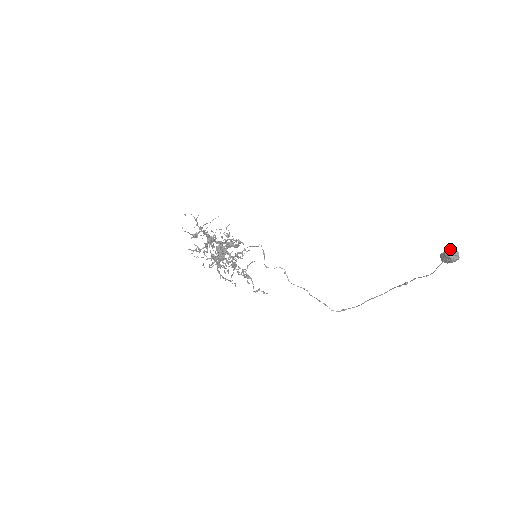
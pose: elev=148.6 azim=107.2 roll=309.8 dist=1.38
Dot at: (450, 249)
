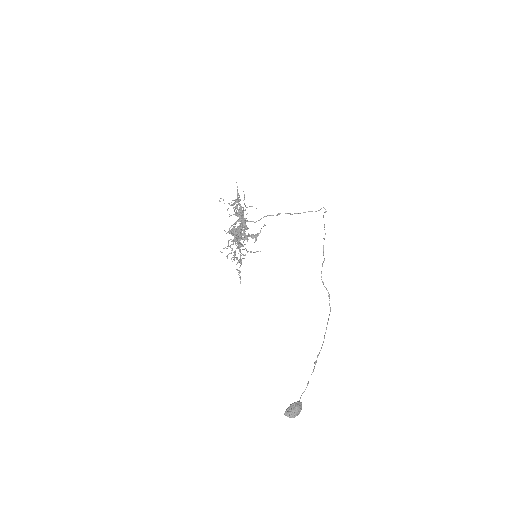
Dot at: (294, 411)
